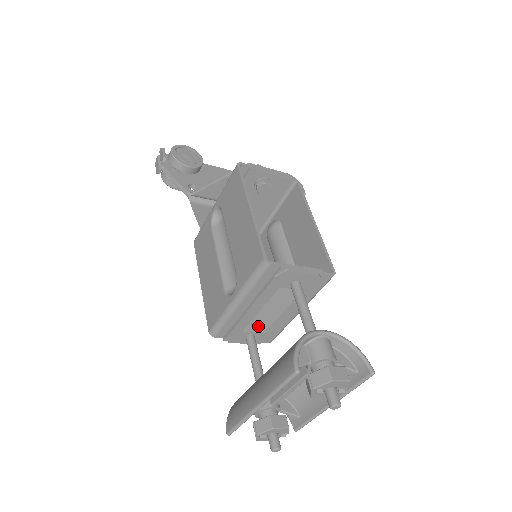
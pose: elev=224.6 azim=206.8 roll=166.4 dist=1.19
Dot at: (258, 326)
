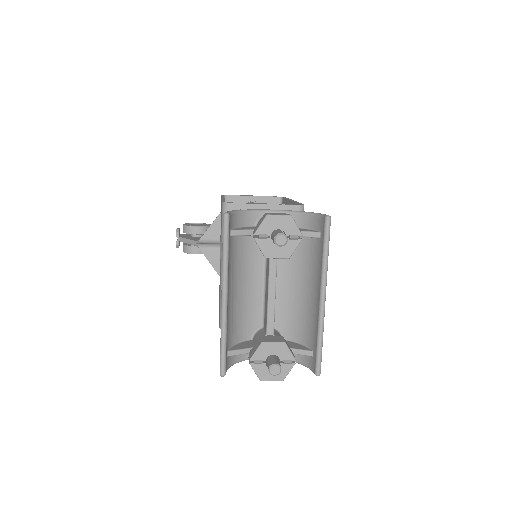
Dot at: occluded
